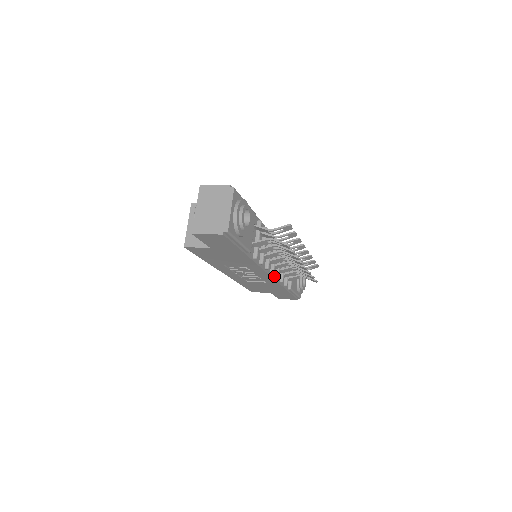
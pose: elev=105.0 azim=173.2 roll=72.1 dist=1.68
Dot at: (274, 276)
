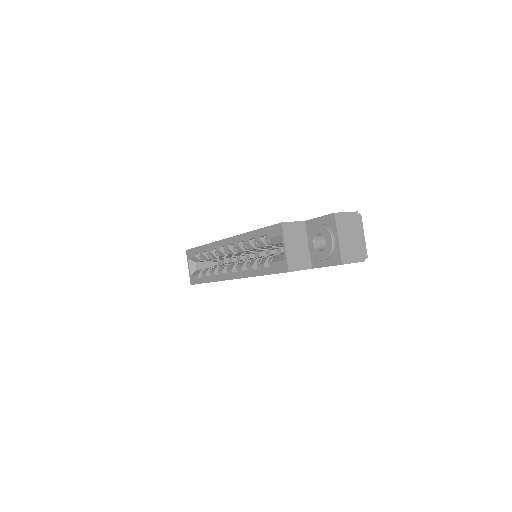
Dot at: occluded
